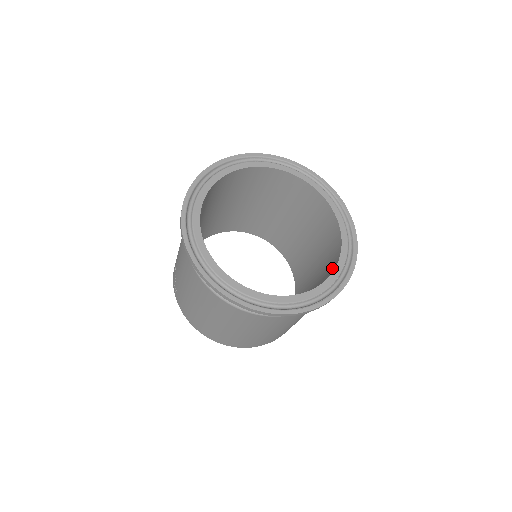
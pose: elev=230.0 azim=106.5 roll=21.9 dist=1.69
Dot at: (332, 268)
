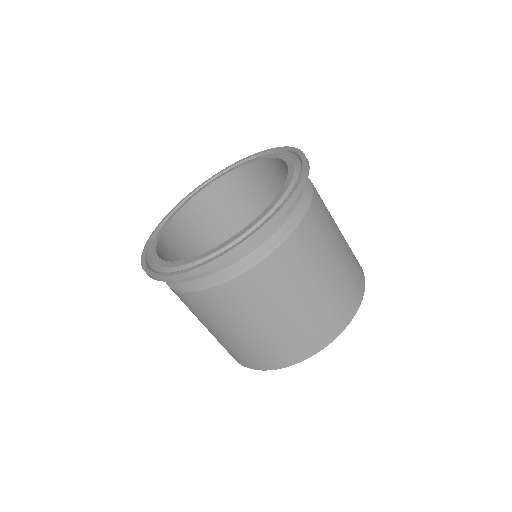
Dot at: occluded
